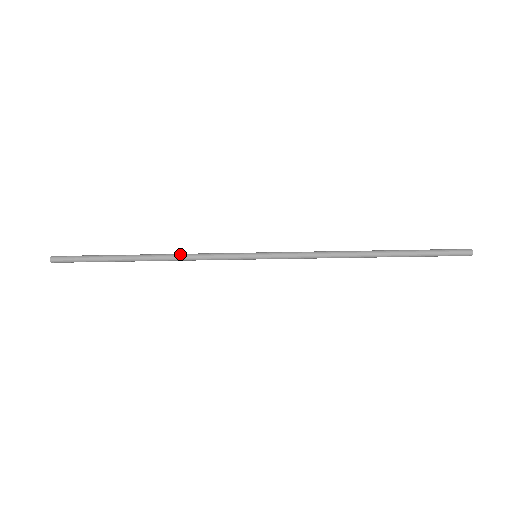
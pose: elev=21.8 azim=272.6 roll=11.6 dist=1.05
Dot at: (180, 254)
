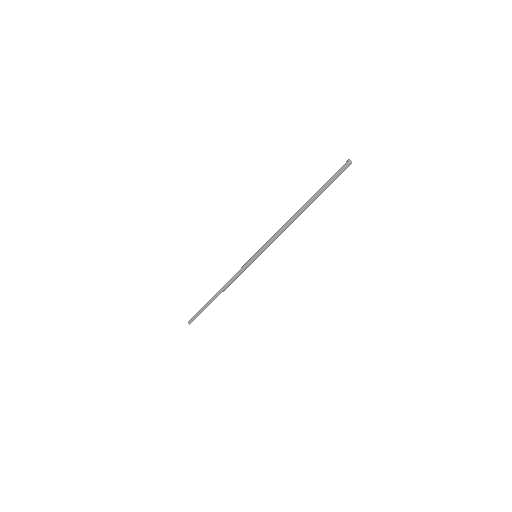
Dot at: (229, 281)
